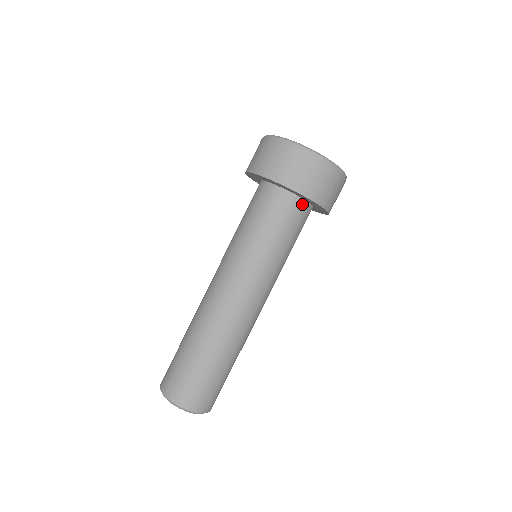
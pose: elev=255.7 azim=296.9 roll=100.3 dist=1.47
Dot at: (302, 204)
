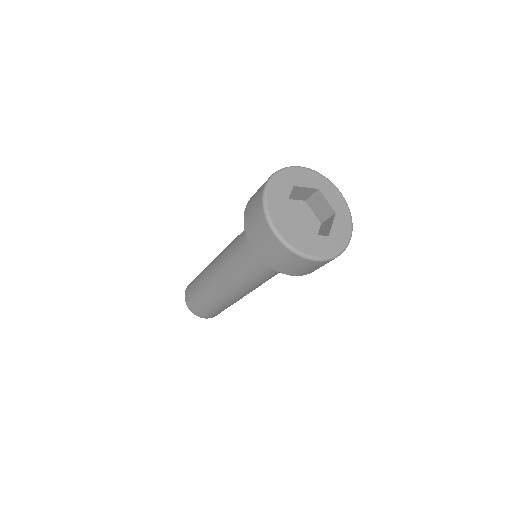
Dot at: occluded
